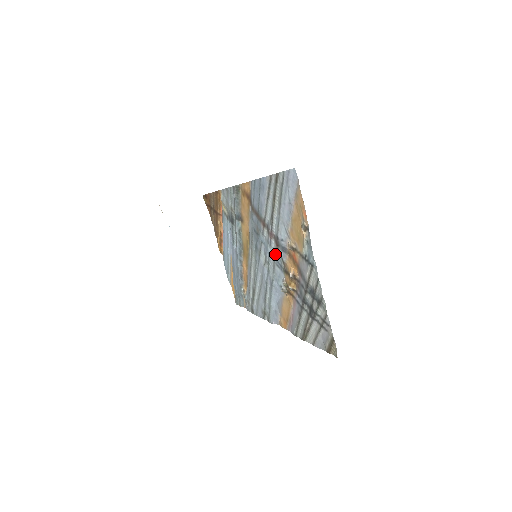
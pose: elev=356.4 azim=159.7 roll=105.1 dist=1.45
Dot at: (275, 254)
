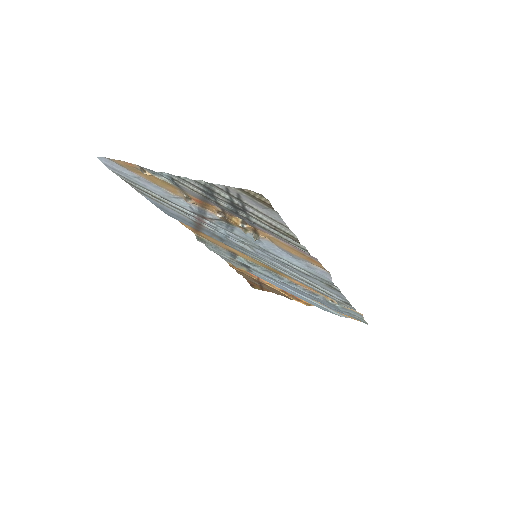
Dot at: (219, 226)
